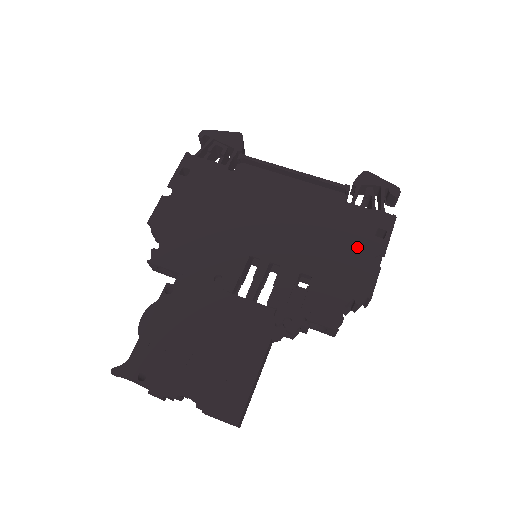
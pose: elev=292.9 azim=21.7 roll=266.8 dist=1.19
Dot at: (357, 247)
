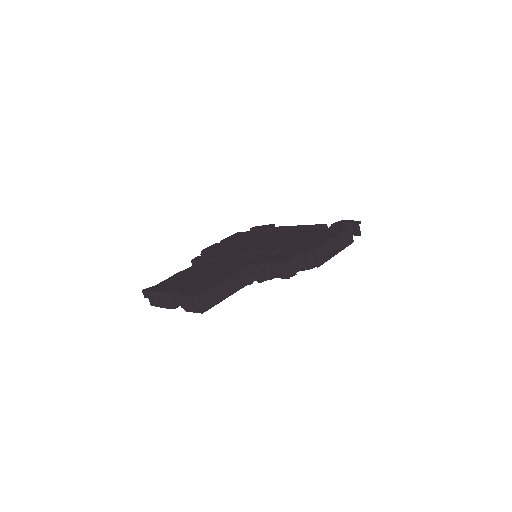
Dot at: (318, 238)
